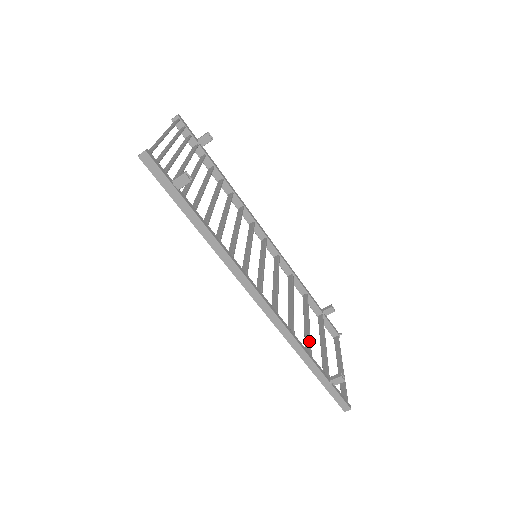
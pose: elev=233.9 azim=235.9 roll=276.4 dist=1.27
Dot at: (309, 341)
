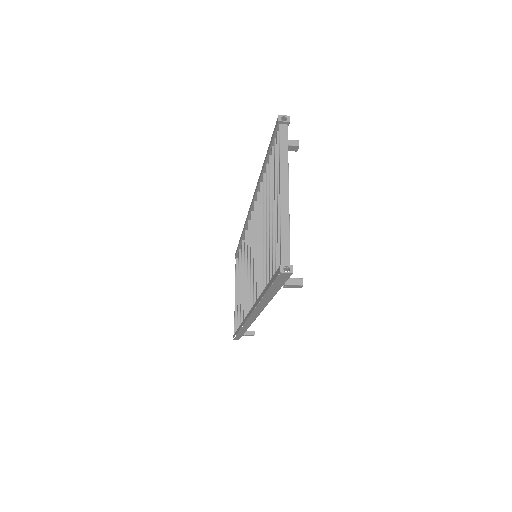
Dot at: occluded
